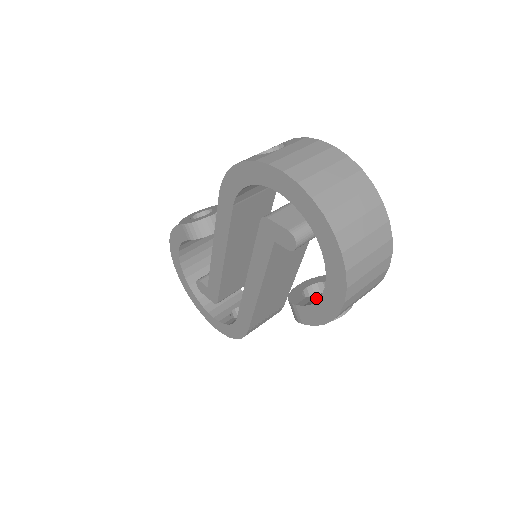
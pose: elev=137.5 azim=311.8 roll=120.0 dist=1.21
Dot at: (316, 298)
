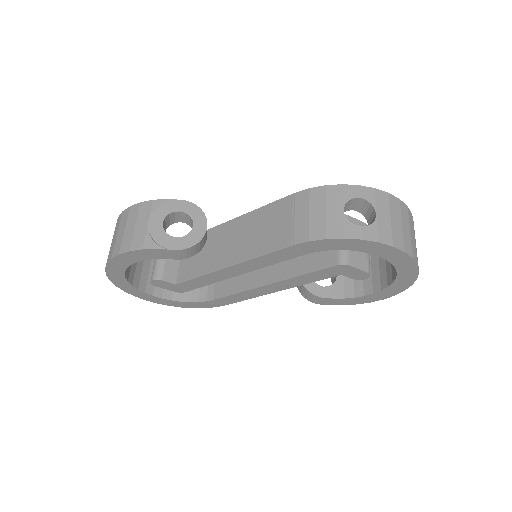
Dot at: (339, 289)
